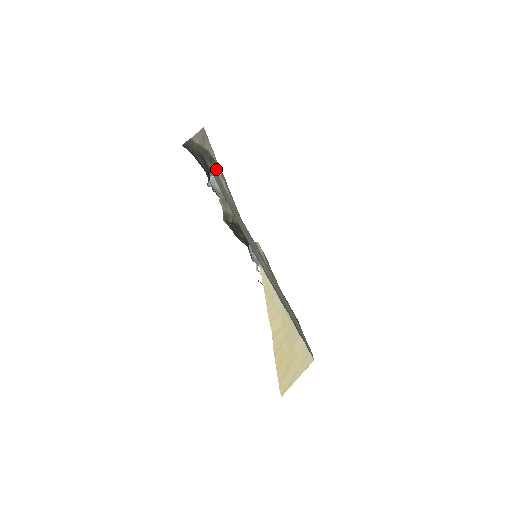
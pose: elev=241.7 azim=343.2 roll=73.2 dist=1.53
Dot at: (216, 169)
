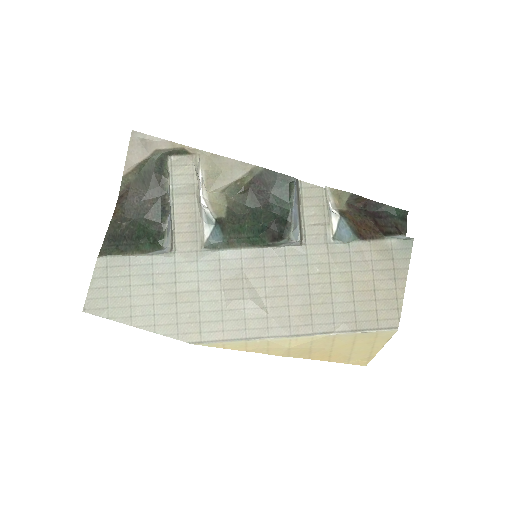
Dot at: (168, 178)
